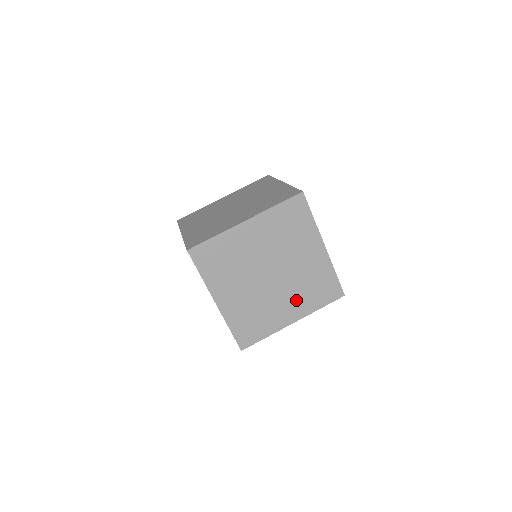
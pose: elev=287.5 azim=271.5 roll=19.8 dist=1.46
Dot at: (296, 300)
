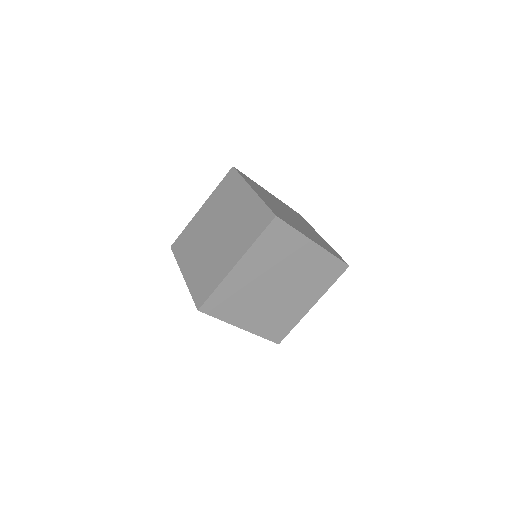
Dot at: (308, 291)
